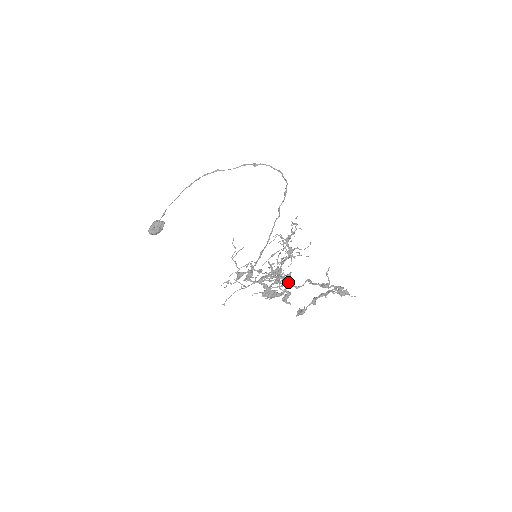
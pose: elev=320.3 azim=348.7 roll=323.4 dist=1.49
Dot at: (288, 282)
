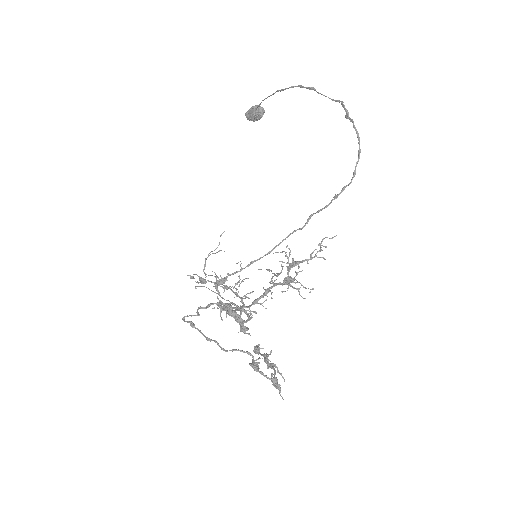
Dot at: (210, 339)
